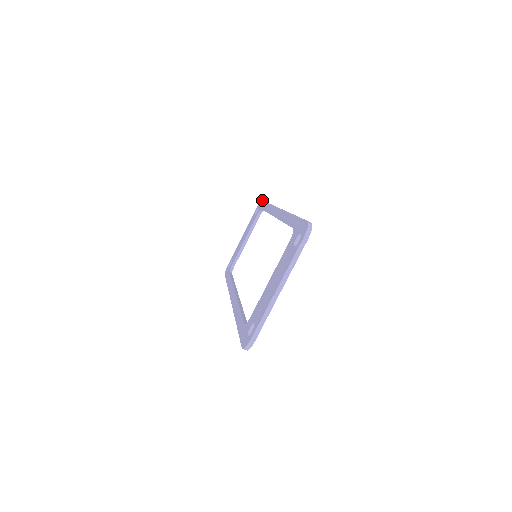
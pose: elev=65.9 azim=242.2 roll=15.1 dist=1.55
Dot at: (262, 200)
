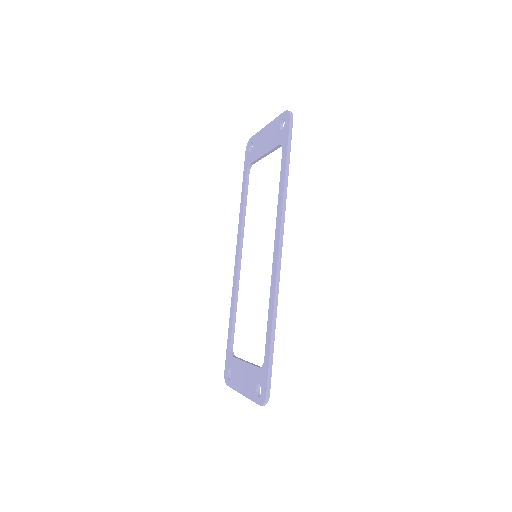
Dot at: (289, 123)
